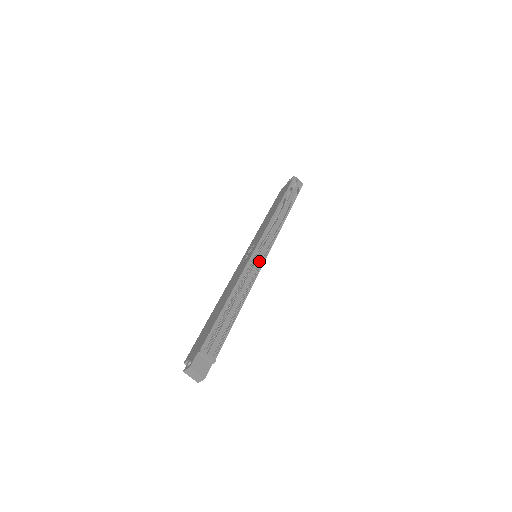
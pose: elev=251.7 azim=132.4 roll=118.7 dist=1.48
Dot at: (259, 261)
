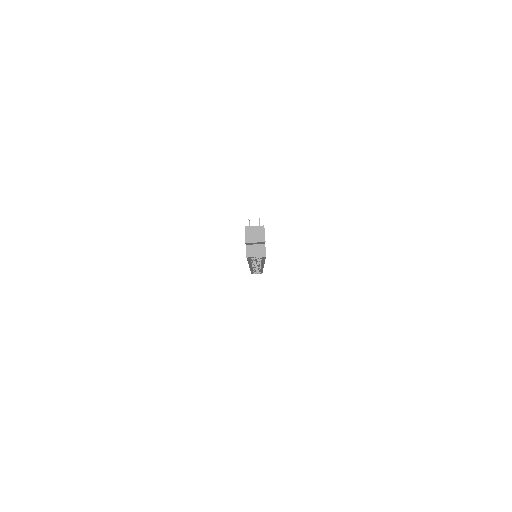
Dot at: occluded
